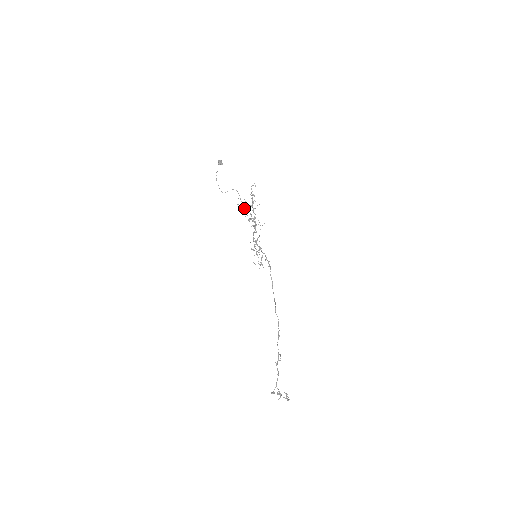
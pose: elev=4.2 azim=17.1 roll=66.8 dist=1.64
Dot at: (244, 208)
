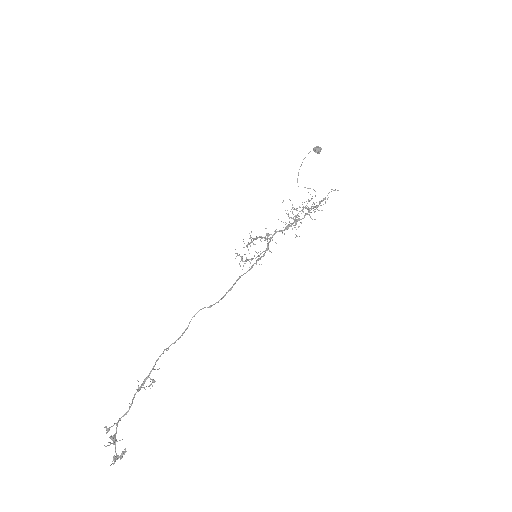
Dot at: (302, 209)
